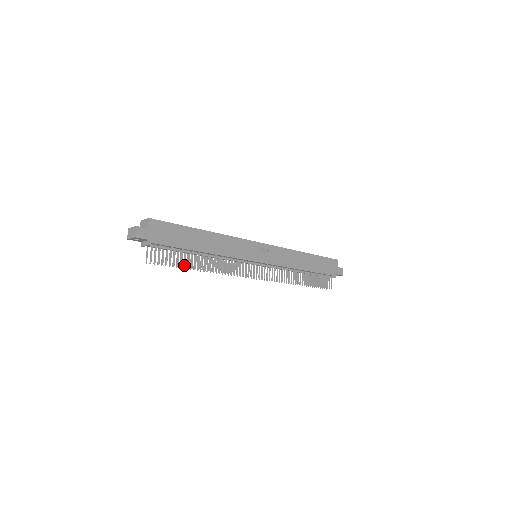
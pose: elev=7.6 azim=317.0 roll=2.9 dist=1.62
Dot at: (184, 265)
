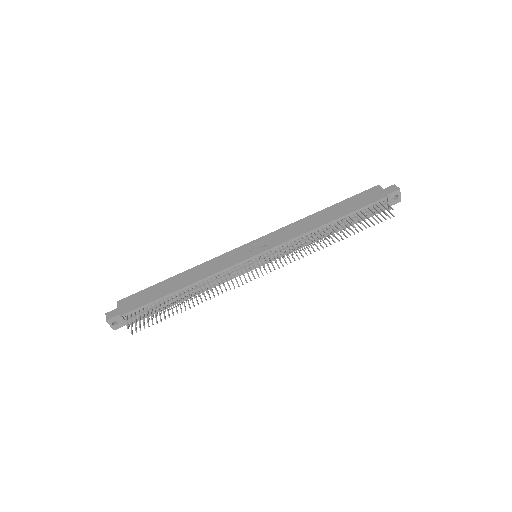
Dot at: (165, 311)
